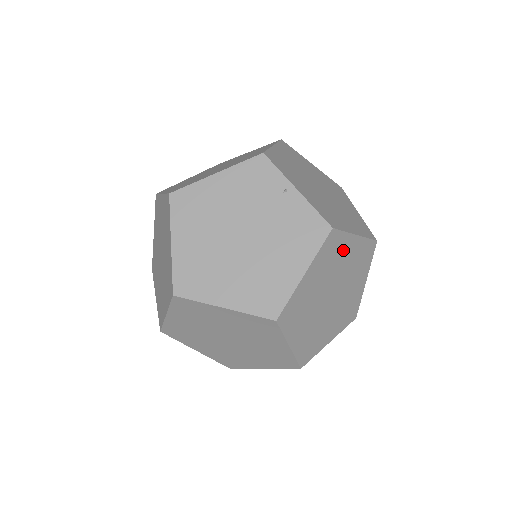
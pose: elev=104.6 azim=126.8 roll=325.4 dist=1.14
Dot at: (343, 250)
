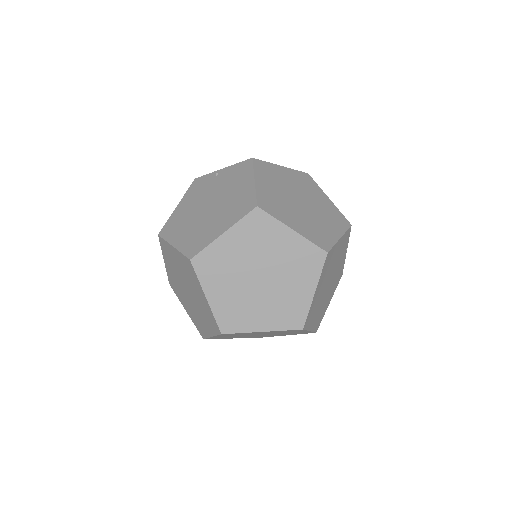
Dot at: (278, 173)
